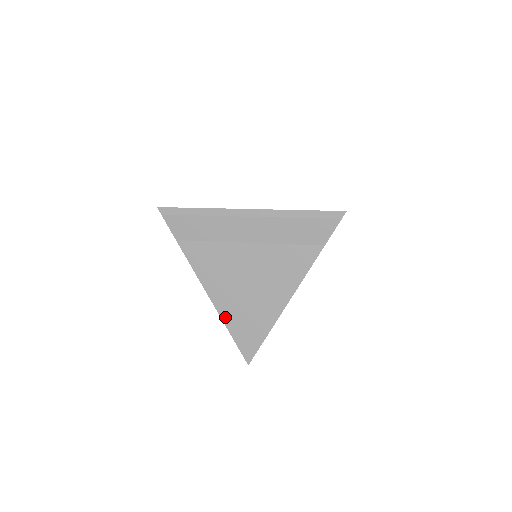
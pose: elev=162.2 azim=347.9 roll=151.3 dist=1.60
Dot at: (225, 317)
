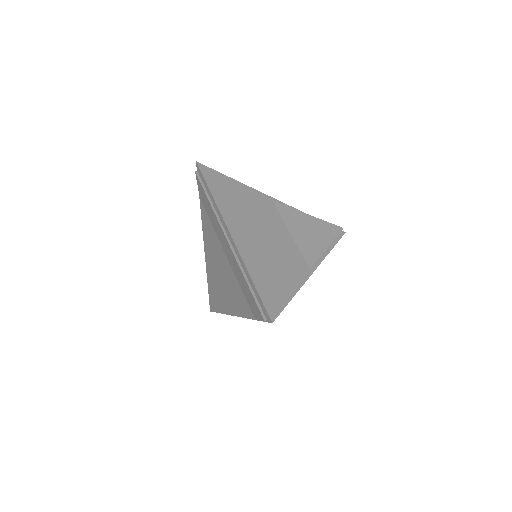
Dot at: (208, 274)
